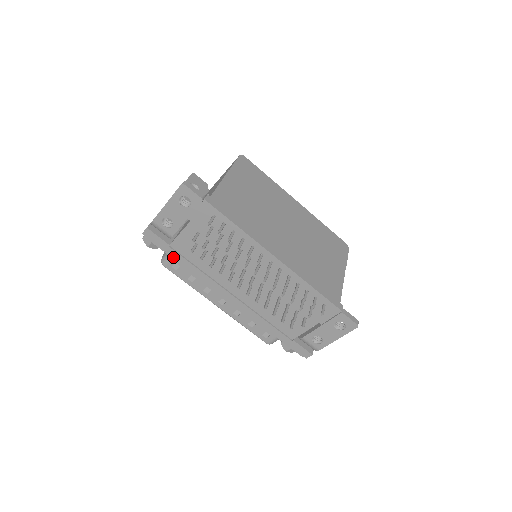
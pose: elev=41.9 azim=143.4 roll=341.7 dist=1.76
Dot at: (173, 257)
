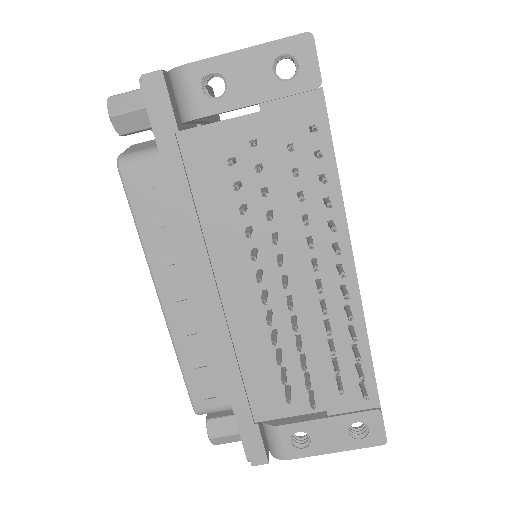
Dot at: (164, 158)
